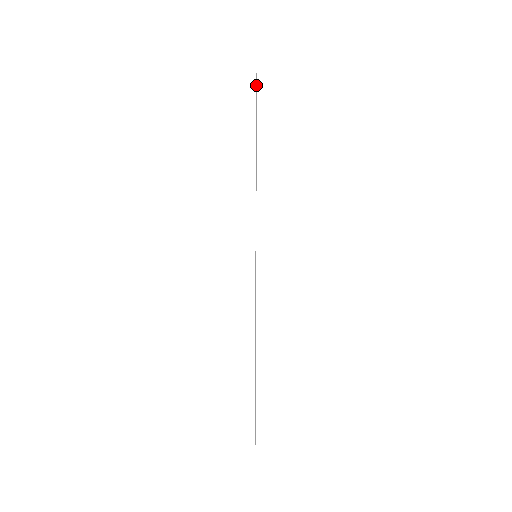
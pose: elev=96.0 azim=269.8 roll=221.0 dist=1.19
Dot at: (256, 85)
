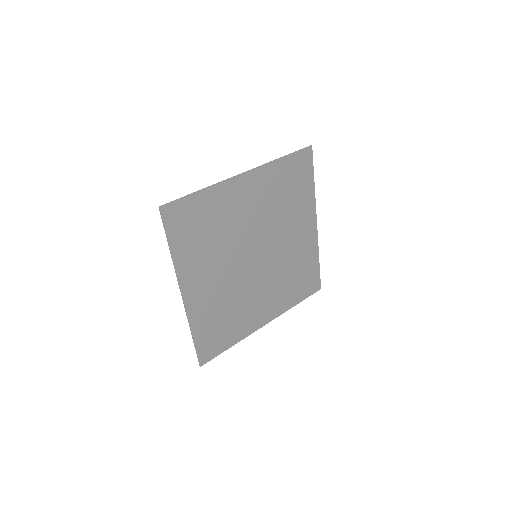
Dot at: occluded
